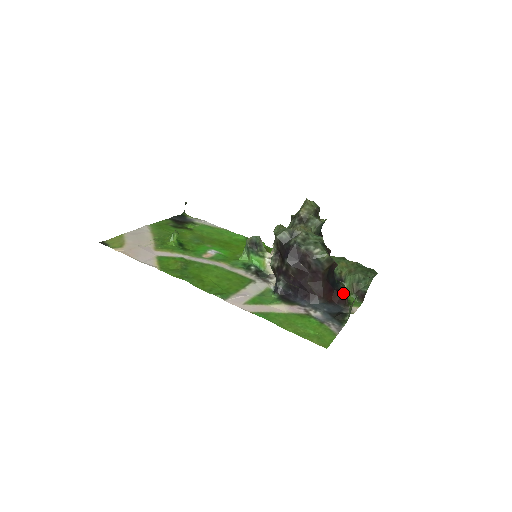
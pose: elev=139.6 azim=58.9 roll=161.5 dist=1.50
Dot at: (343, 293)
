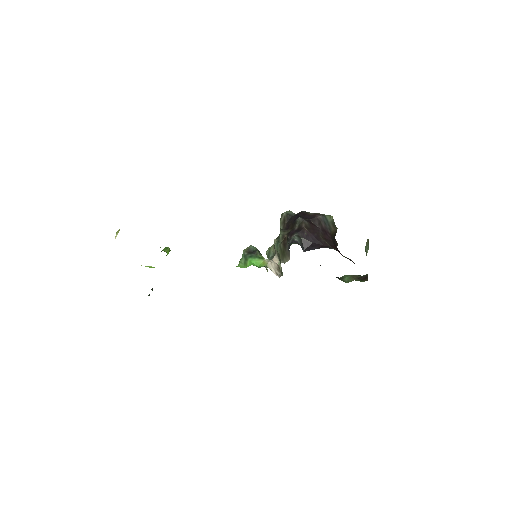
Dot at: occluded
